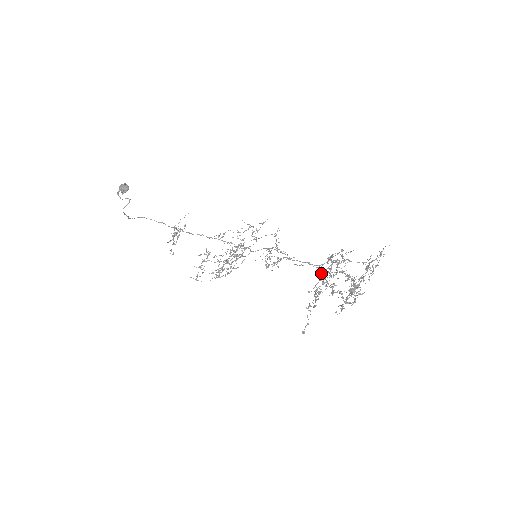
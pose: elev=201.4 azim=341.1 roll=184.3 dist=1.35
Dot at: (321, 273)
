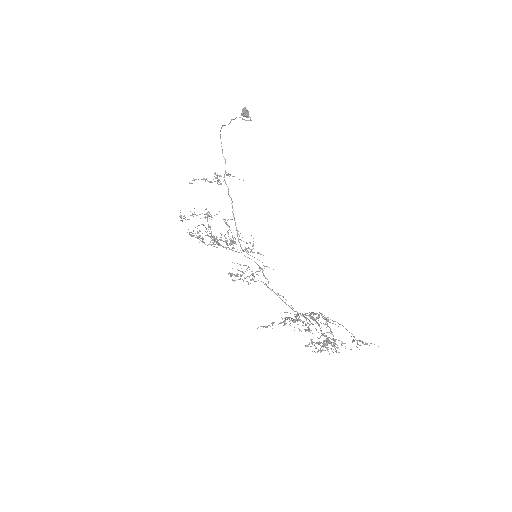
Dot at: (305, 313)
